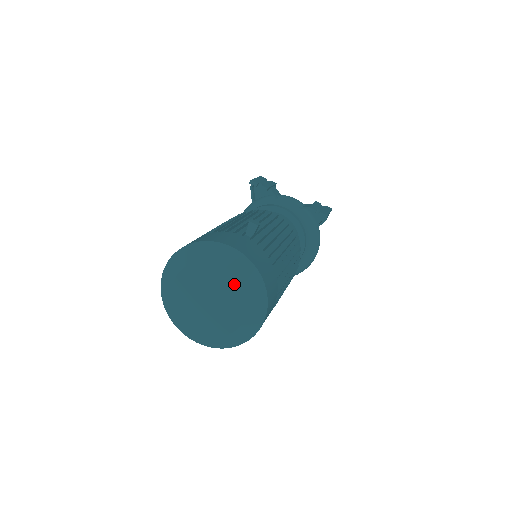
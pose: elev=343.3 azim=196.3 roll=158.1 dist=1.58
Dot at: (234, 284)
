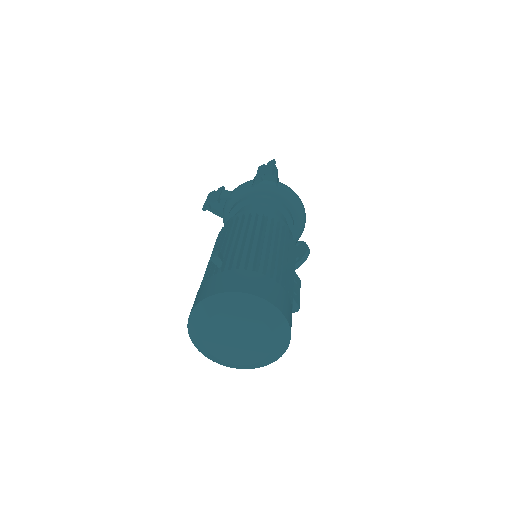
Dot at: (237, 316)
